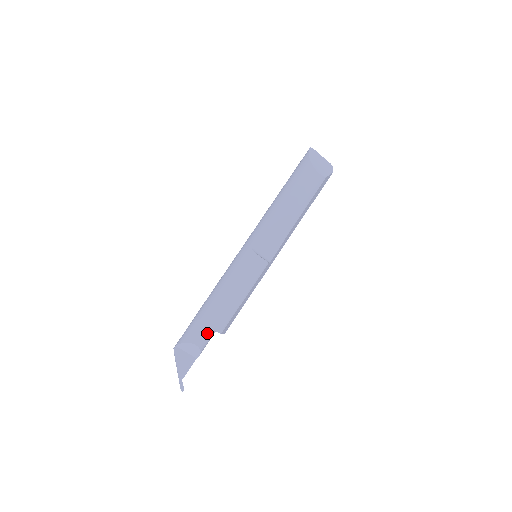
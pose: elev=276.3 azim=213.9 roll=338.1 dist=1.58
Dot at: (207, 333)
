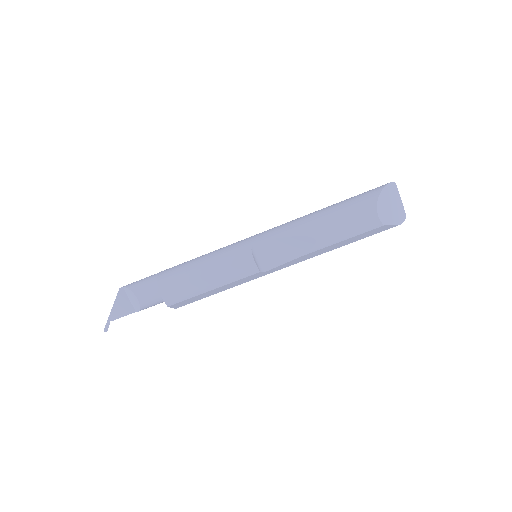
Dot at: (156, 296)
